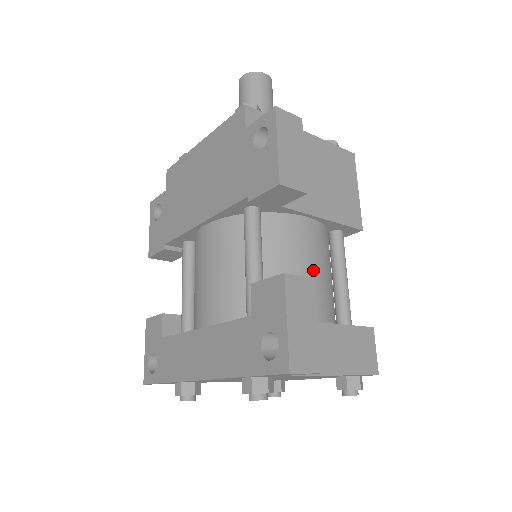
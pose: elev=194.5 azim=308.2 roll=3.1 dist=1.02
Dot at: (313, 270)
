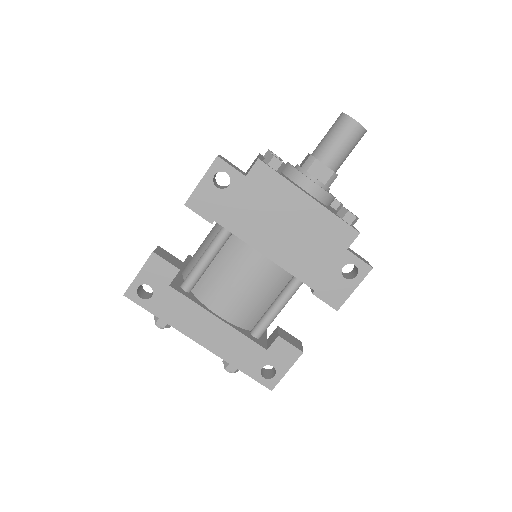
Dot at: occluded
